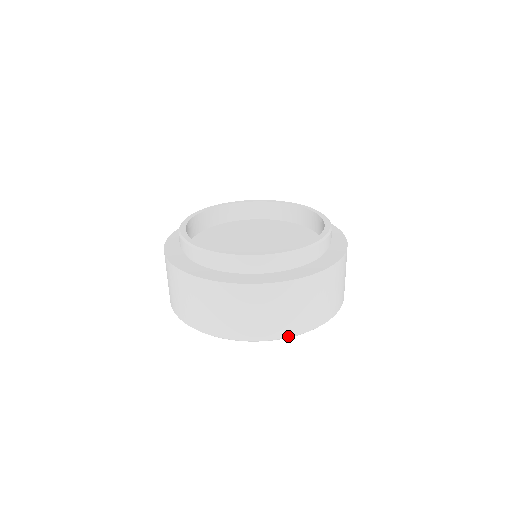
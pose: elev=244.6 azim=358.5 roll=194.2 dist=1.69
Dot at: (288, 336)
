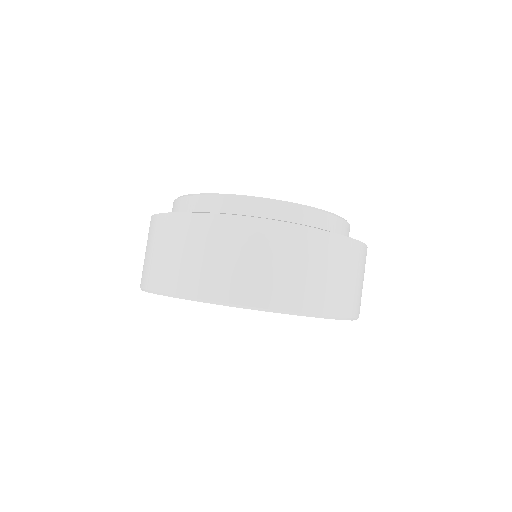
Dot at: (252, 305)
